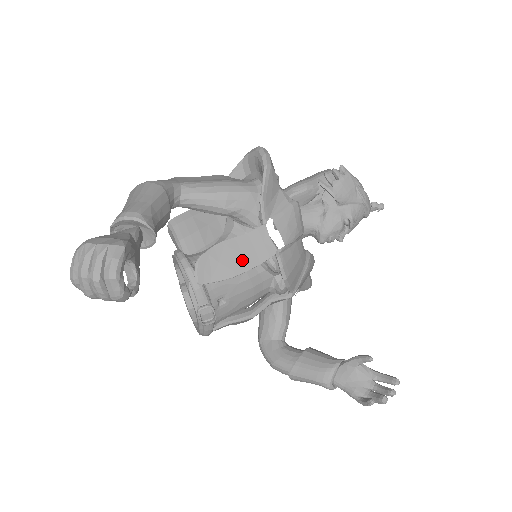
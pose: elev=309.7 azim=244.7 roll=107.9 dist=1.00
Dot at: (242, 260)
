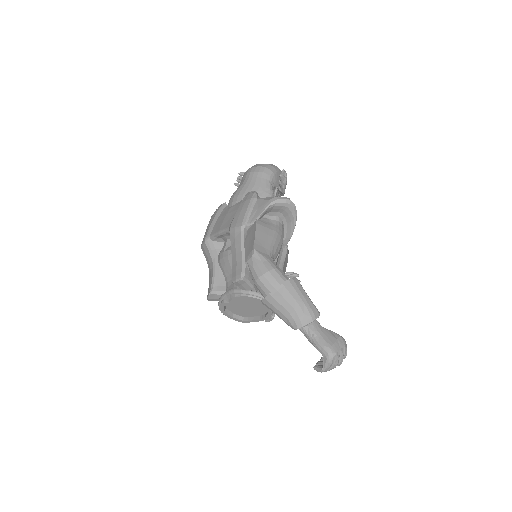
Dot at: occluded
